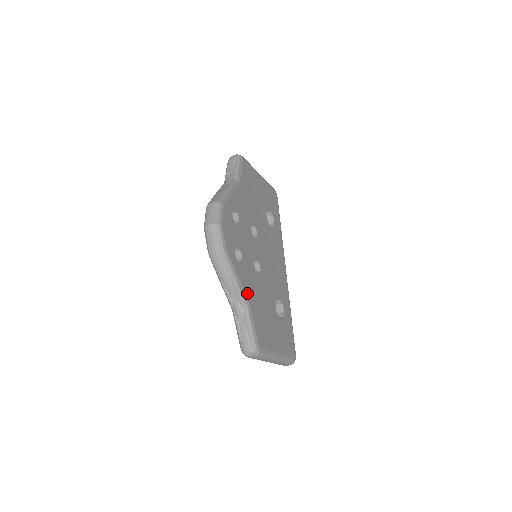
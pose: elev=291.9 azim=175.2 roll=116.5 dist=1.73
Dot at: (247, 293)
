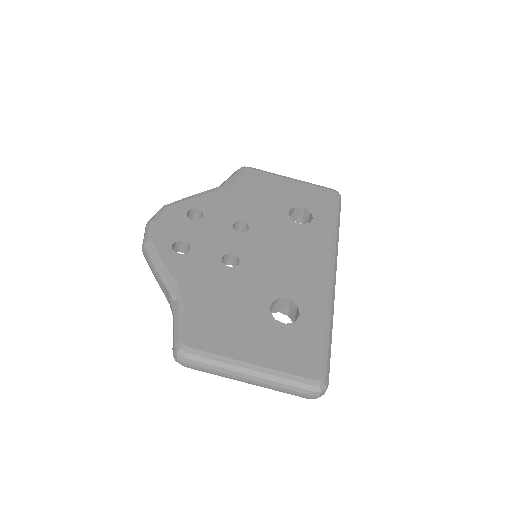
Dot at: (183, 284)
